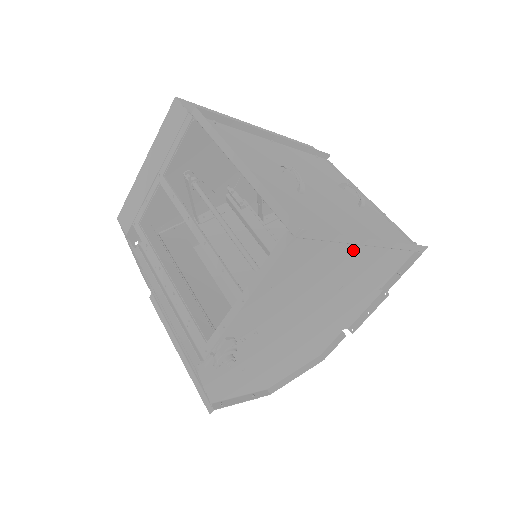
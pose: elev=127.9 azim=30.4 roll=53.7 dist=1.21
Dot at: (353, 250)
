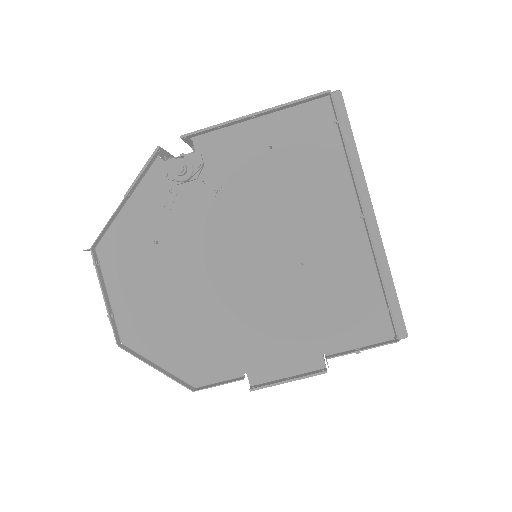
Dot at: (347, 212)
